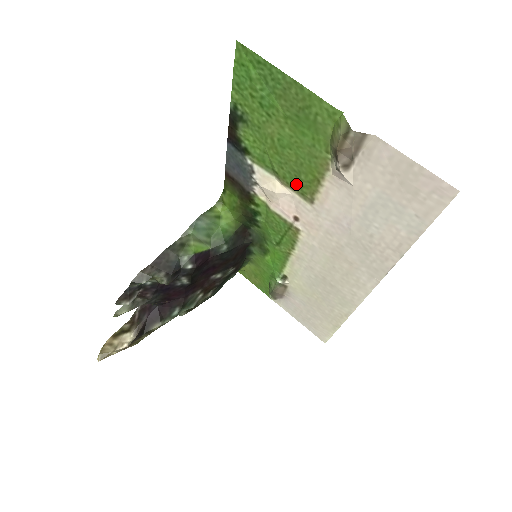
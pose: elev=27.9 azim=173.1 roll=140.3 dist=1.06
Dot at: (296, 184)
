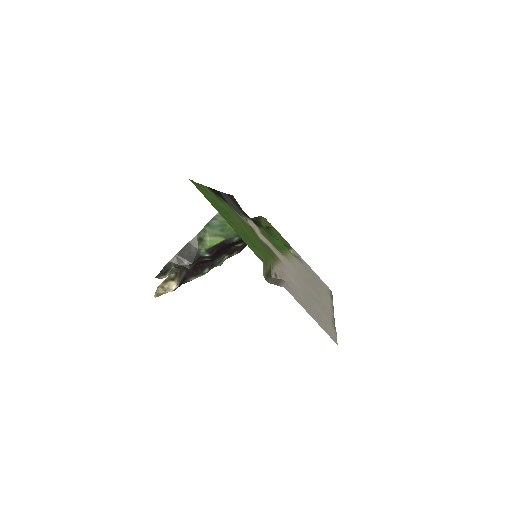
Dot at: (265, 246)
